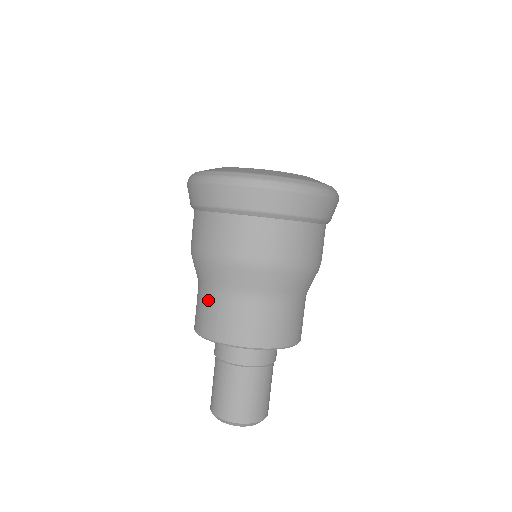
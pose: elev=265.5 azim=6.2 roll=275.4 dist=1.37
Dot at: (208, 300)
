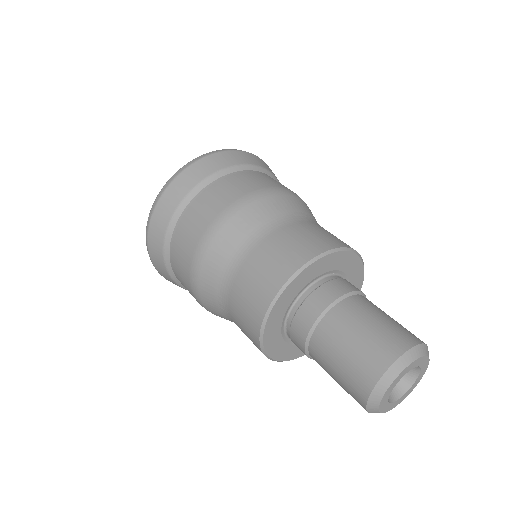
Dot at: (300, 225)
